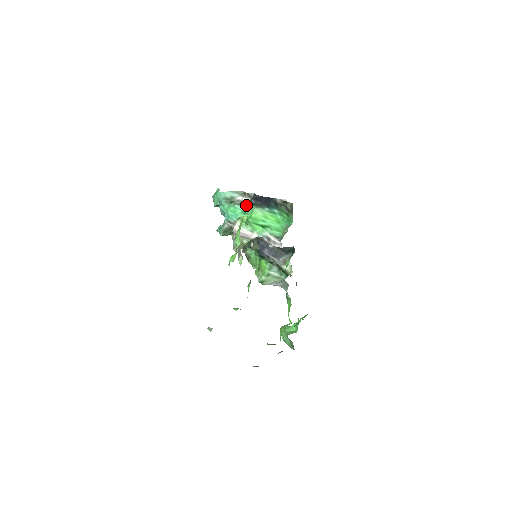
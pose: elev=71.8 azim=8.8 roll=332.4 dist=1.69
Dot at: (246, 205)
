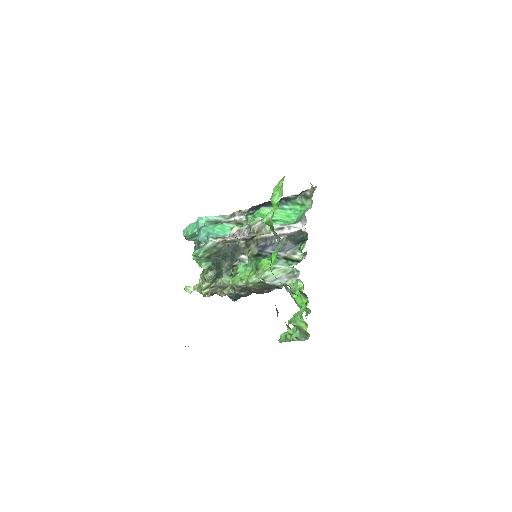
Dot at: (236, 223)
